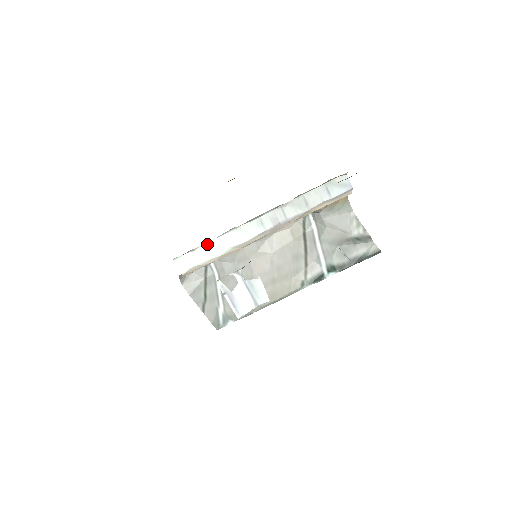
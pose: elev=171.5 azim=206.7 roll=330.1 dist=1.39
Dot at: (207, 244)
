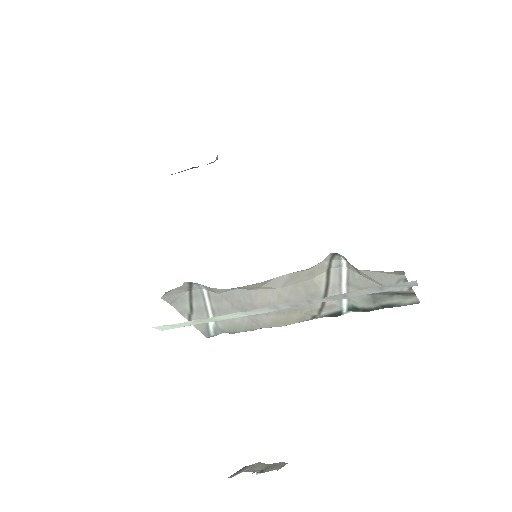
Dot at: (198, 319)
